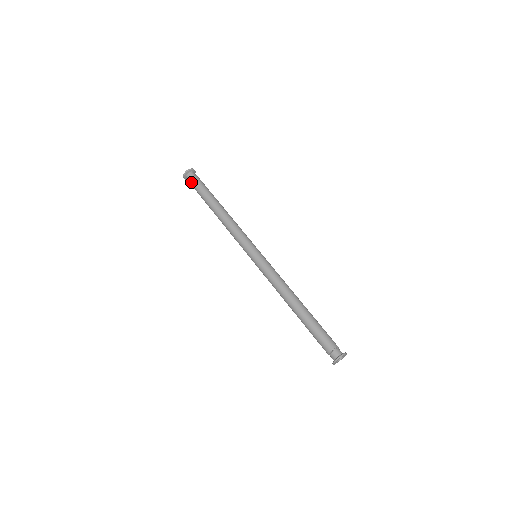
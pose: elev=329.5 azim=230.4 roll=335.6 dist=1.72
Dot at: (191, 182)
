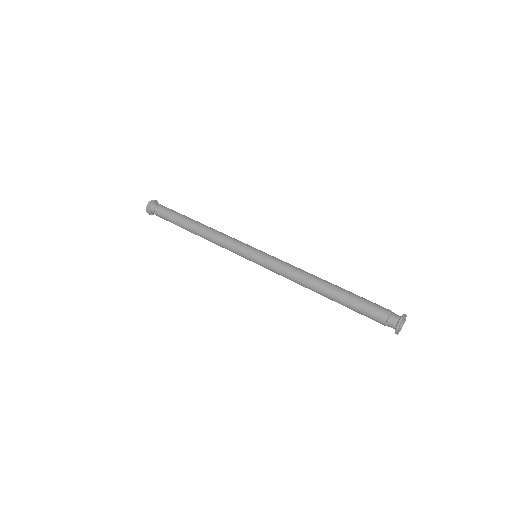
Dot at: (157, 213)
